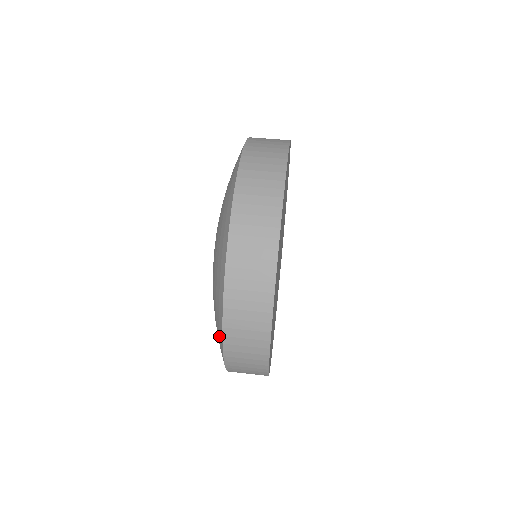
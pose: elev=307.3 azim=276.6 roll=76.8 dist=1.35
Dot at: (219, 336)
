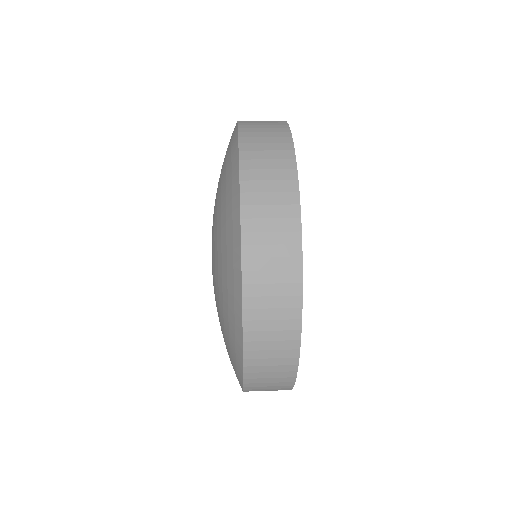
Dot at: occluded
